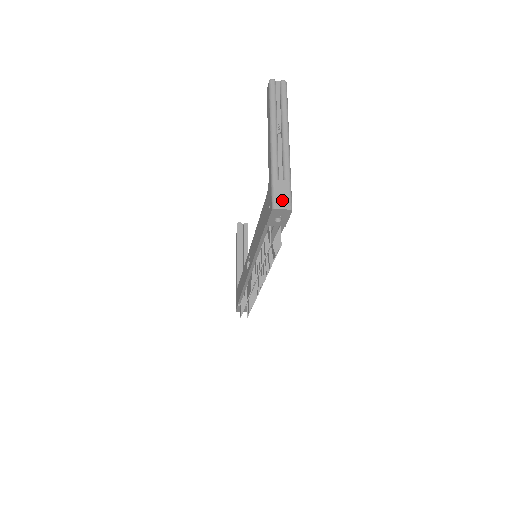
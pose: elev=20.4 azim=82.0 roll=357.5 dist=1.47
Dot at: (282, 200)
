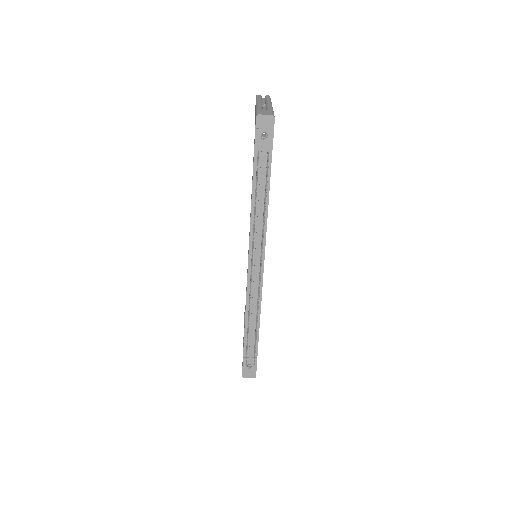
Dot at: (265, 113)
